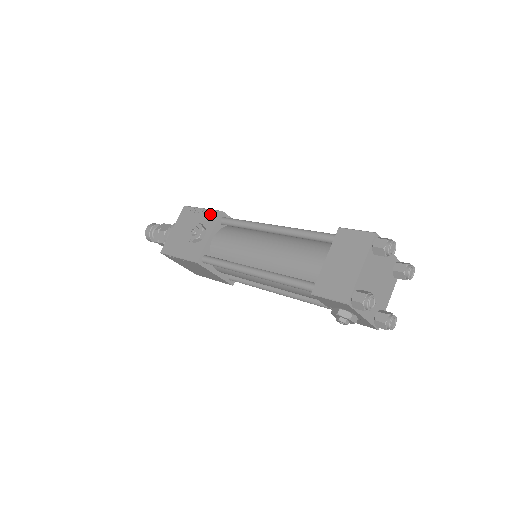
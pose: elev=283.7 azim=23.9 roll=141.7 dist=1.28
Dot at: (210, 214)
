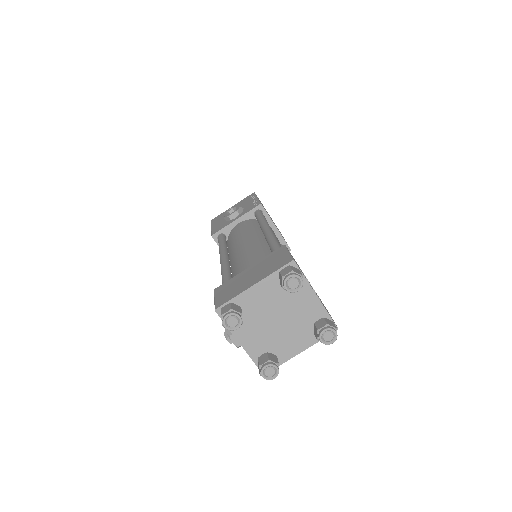
Dot at: (254, 203)
